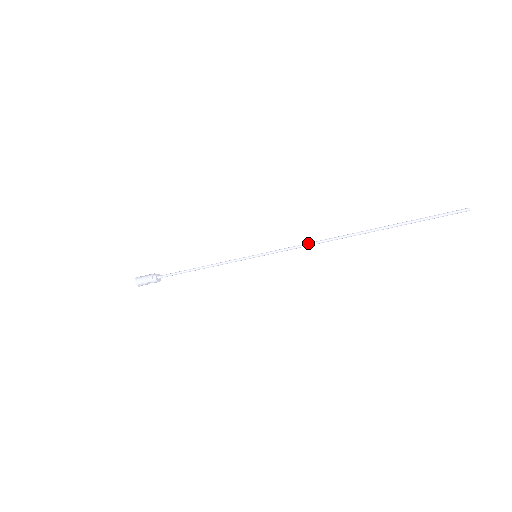
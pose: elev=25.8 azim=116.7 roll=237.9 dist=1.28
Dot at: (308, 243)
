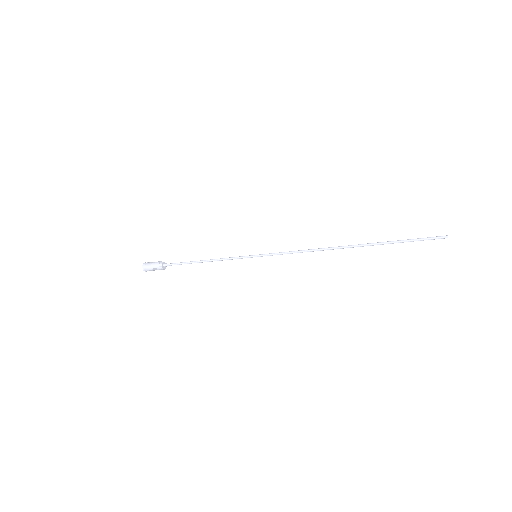
Dot at: (304, 250)
